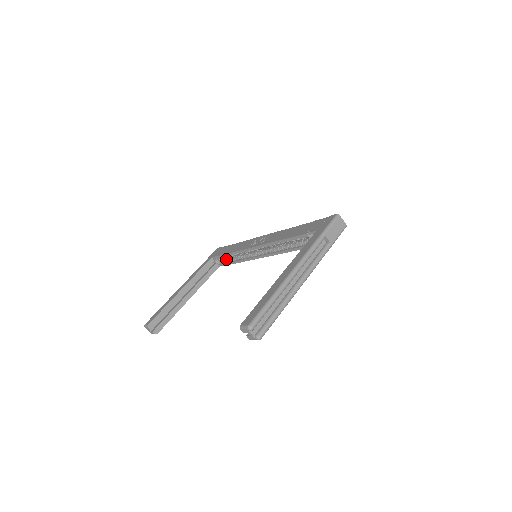
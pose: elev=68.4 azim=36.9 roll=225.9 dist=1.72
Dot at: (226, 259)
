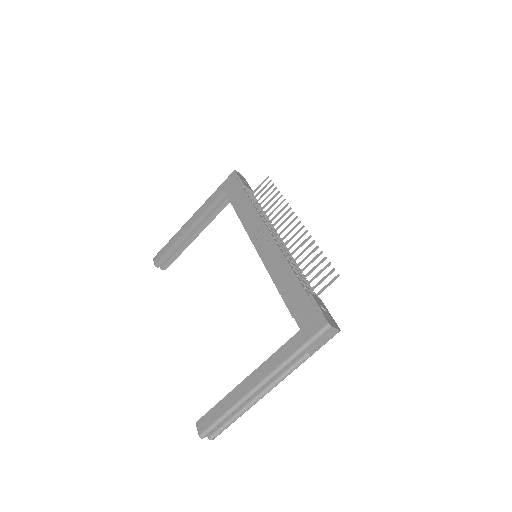
Dot at: occluded
